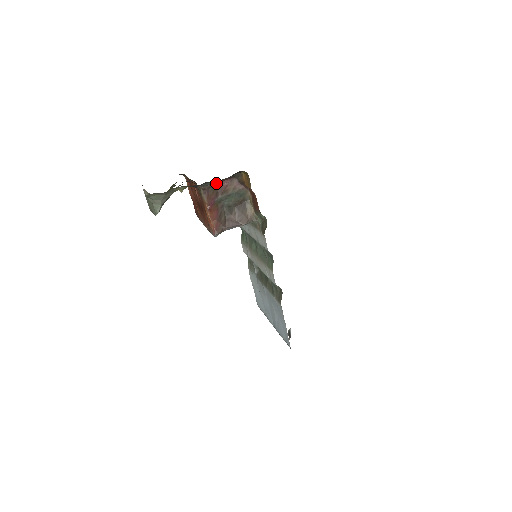
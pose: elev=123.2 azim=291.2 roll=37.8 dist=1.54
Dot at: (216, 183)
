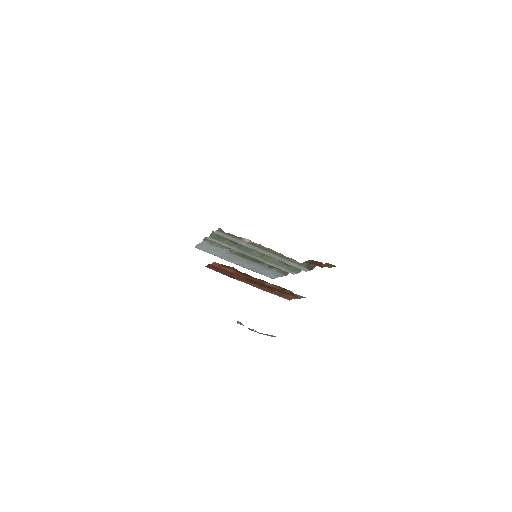
Dot at: occluded
